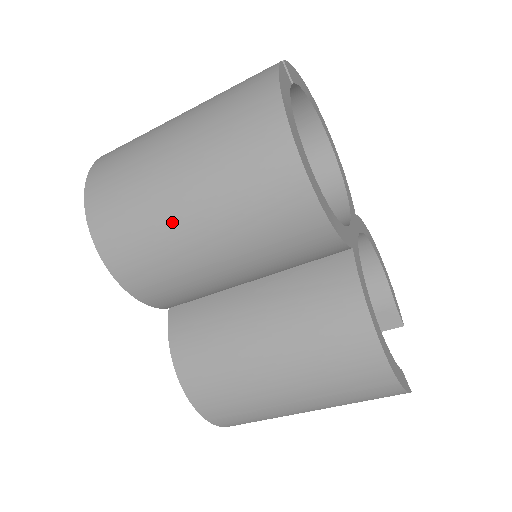
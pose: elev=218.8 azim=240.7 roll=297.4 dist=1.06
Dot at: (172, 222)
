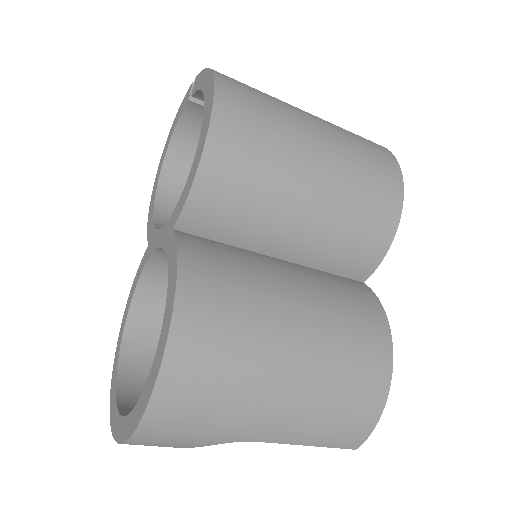
Dot at: (301, 144)
